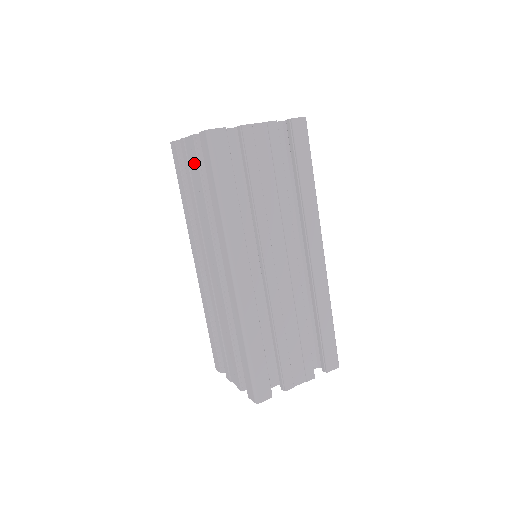
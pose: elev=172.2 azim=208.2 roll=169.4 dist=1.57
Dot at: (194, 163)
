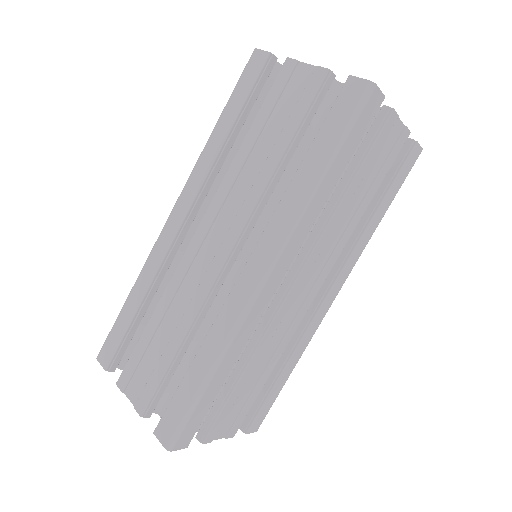
Dot at: (298, 102)
